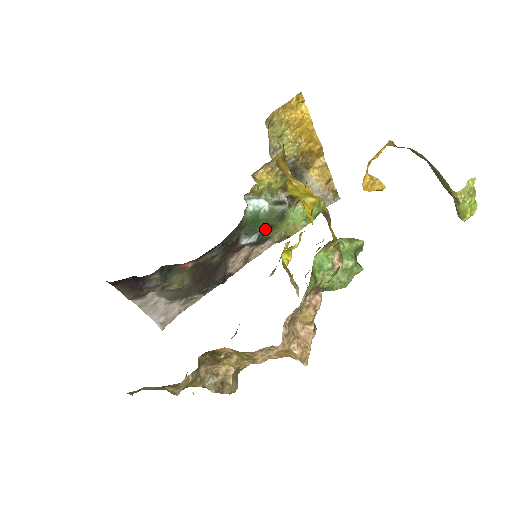
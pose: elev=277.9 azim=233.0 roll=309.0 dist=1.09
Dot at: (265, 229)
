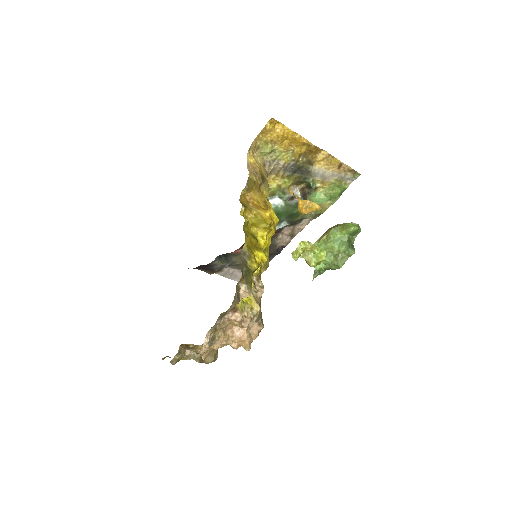
Dot at: (290, 217)
